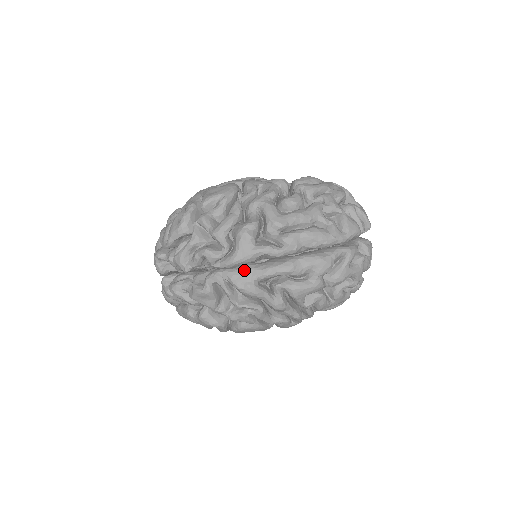
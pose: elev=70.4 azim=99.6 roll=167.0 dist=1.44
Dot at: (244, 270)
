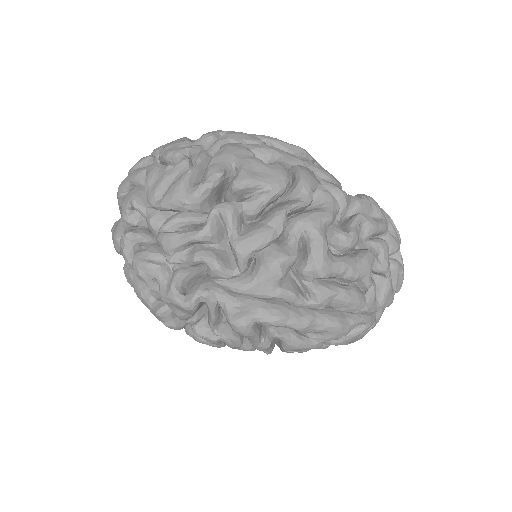
Dot at: (249, 306)
